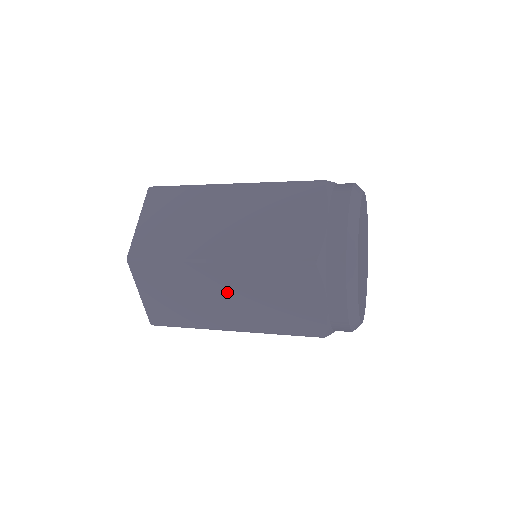
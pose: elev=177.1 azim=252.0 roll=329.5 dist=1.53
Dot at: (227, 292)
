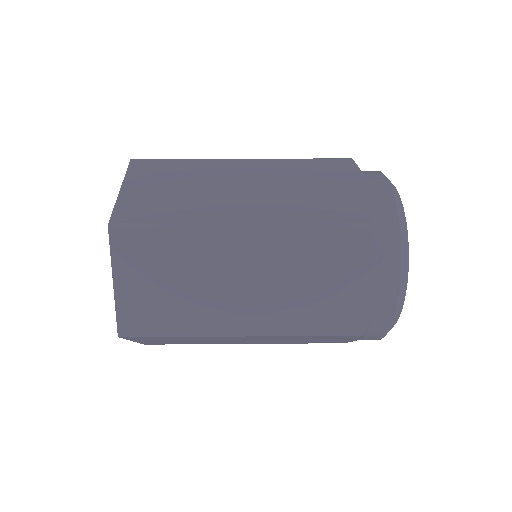
Dot at: (247, 272)
